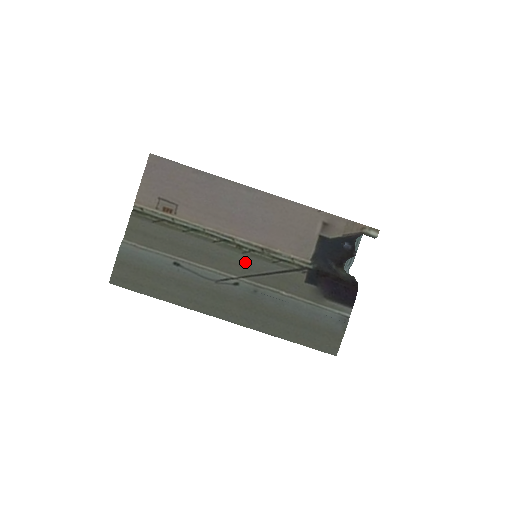
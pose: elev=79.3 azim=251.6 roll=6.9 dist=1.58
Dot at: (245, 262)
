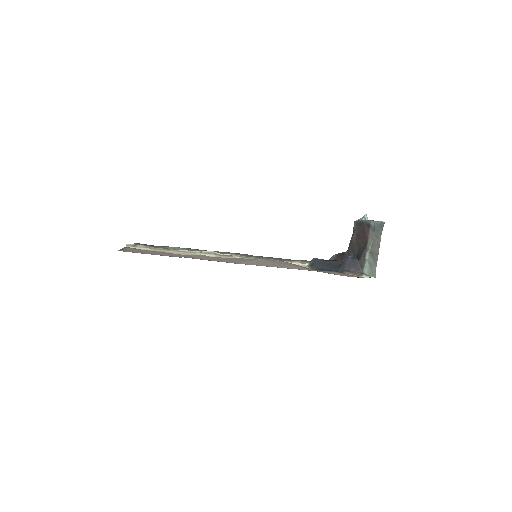
Dot at: occluded
